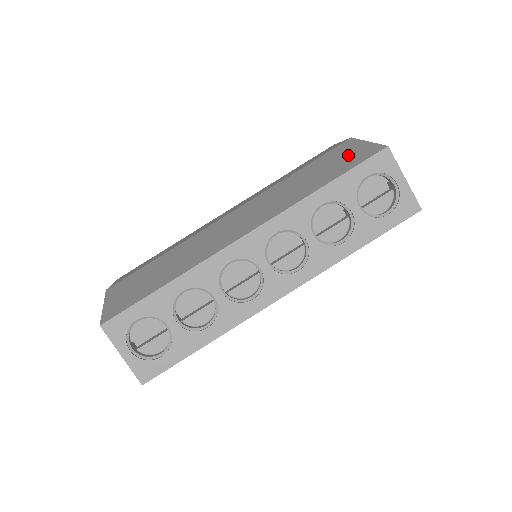
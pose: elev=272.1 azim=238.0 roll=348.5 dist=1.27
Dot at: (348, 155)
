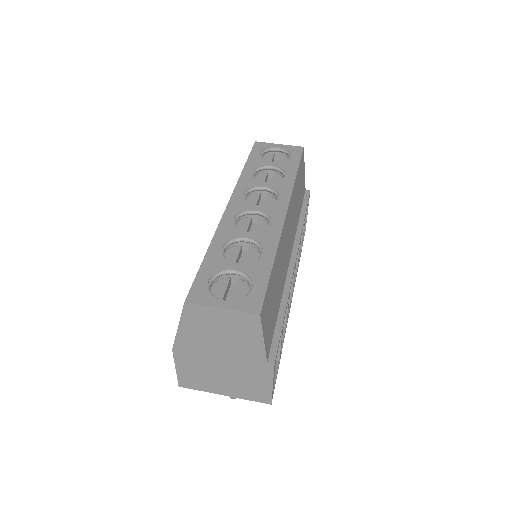
Dot at: occluded
